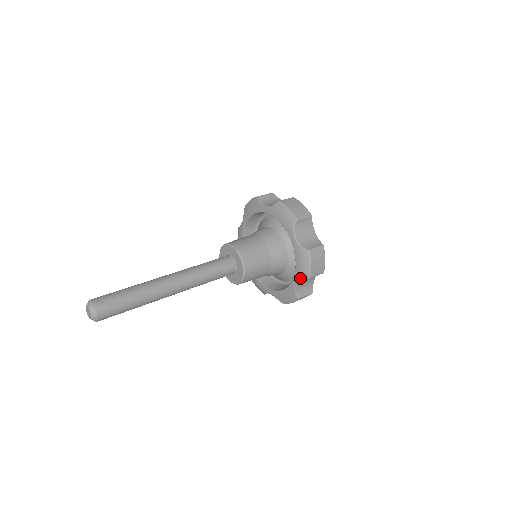
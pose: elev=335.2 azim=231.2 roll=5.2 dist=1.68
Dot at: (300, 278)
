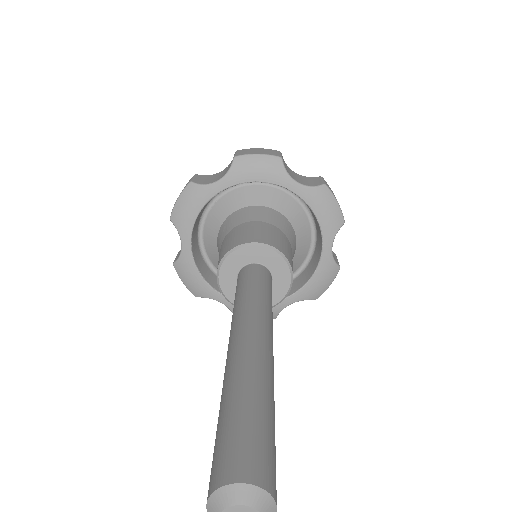
Dot at: (305, 297)
